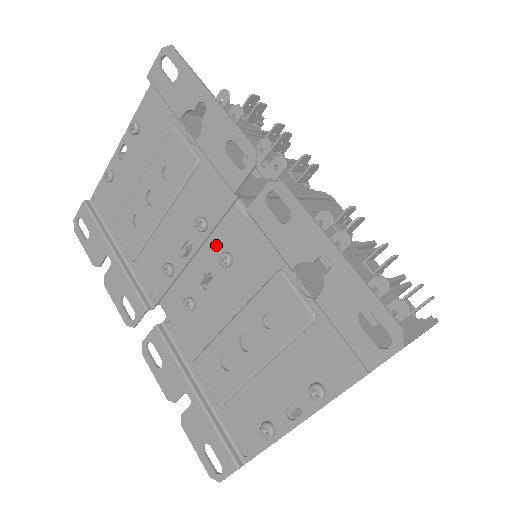
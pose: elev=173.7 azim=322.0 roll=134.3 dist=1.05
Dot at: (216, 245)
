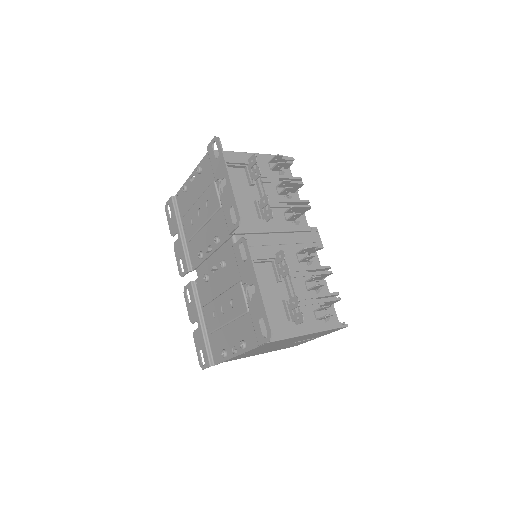
Dot at: (221, 254)
